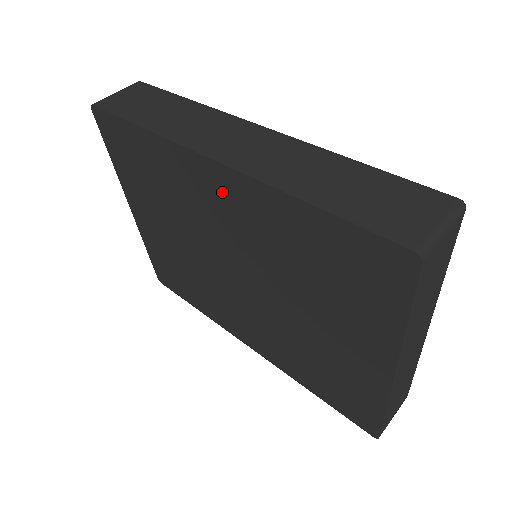
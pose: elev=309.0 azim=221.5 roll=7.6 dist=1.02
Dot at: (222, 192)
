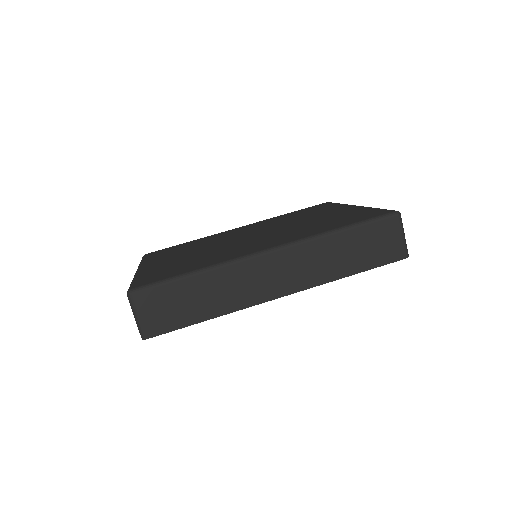
Dot at: occluded
